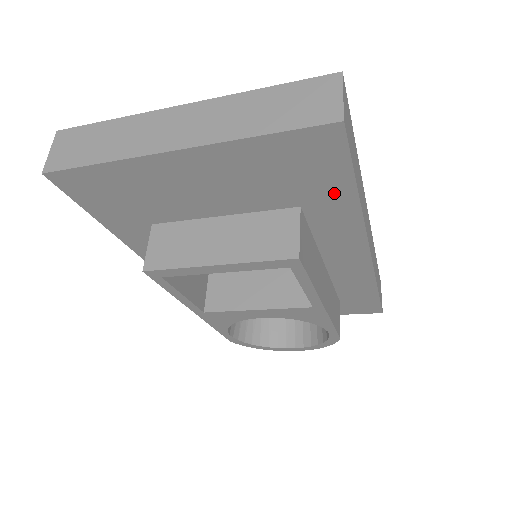
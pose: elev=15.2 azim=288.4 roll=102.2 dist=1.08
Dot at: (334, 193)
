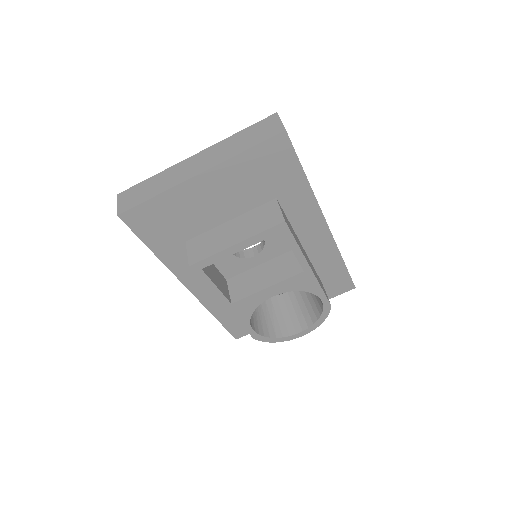
Dot at: (293, 181)
